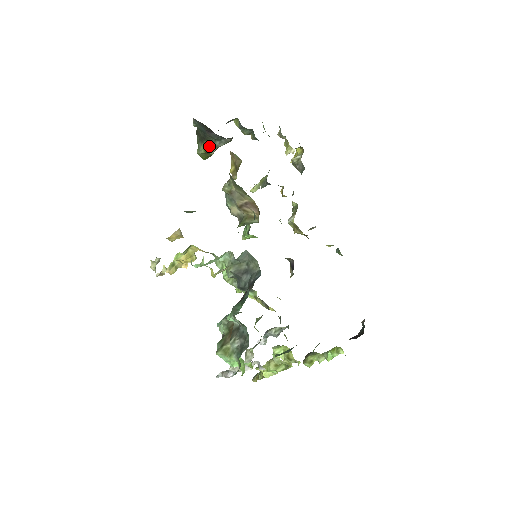
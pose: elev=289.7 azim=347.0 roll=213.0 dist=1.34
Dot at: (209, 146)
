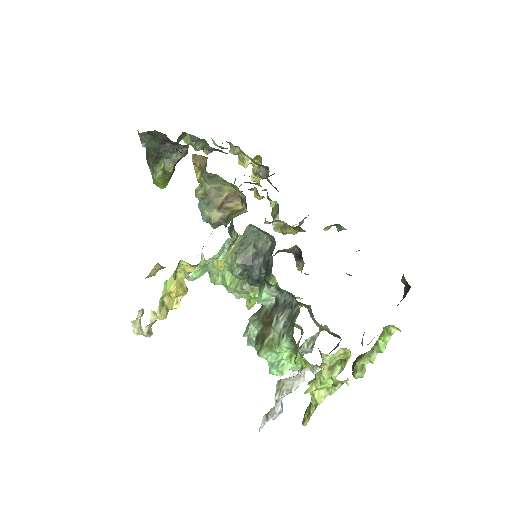
Dot at: (166, 163)
